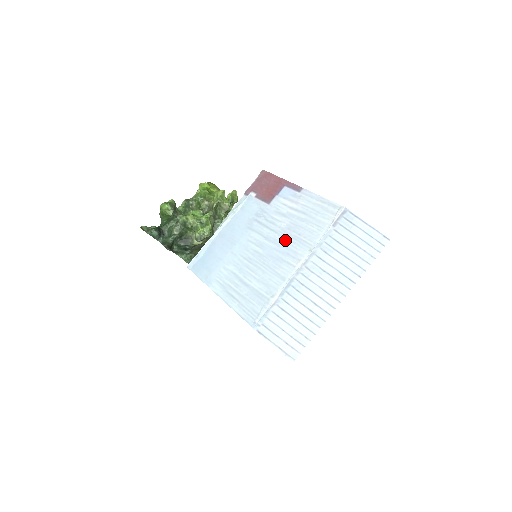
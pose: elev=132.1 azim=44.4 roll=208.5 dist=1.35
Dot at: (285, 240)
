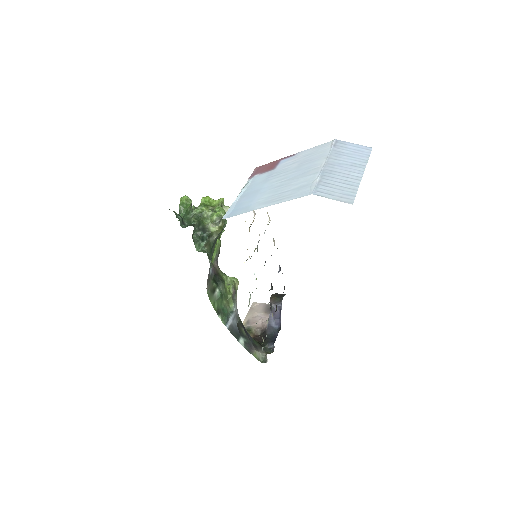
Dot at: (302, 167)
